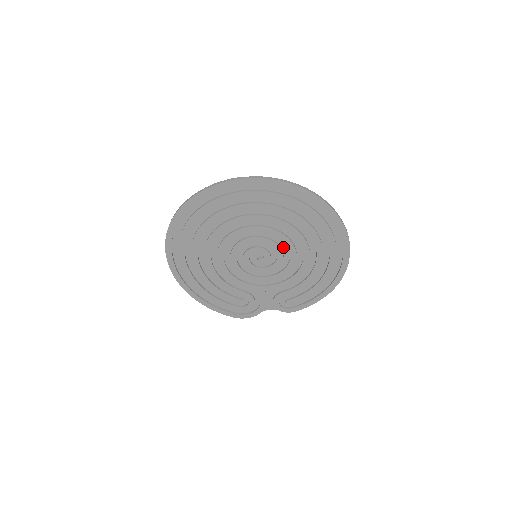
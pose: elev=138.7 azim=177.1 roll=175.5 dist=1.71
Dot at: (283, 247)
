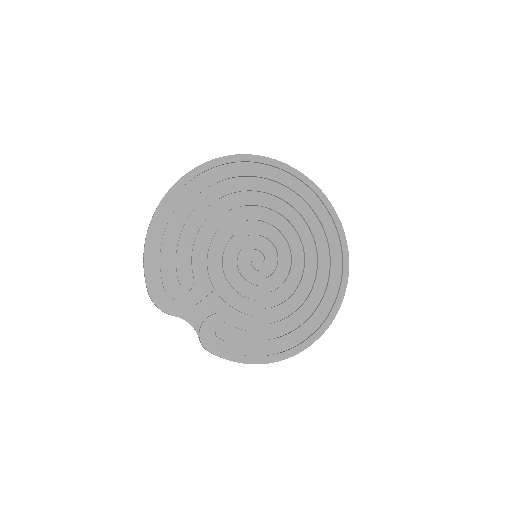
Dot at: (283, 274)
